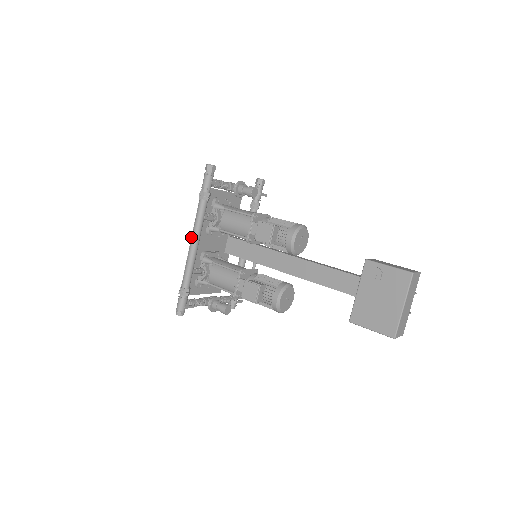
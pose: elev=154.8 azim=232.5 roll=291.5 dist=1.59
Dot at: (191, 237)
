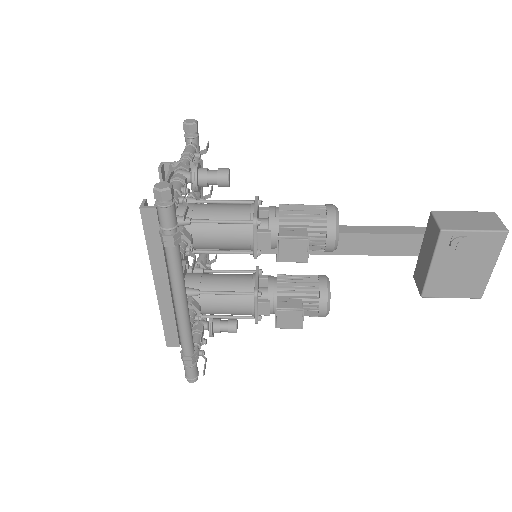
Dot at: occluded
